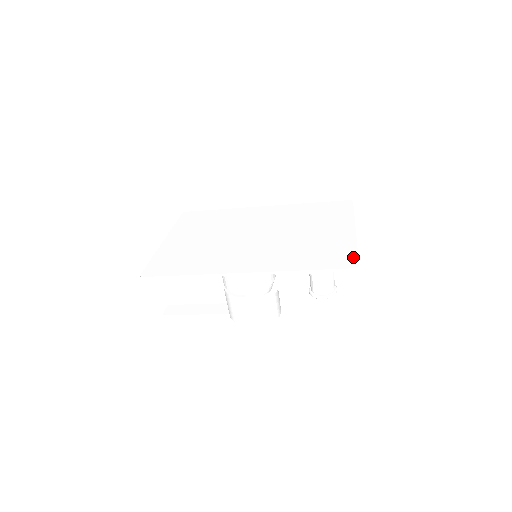
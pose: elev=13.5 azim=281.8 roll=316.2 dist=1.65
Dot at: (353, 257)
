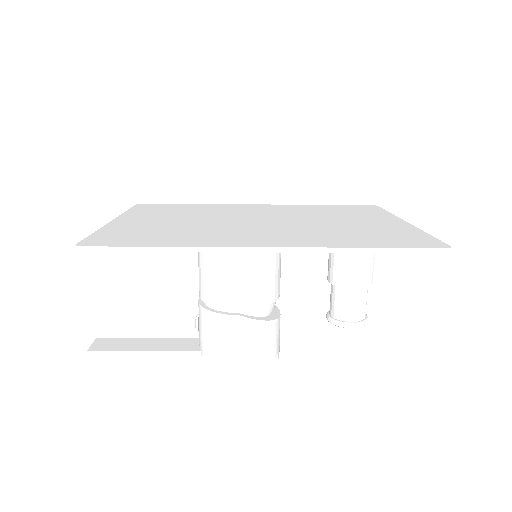
Dot at: (432, 239)
